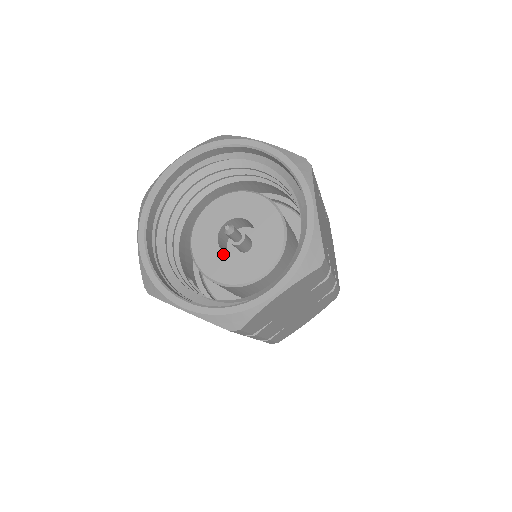
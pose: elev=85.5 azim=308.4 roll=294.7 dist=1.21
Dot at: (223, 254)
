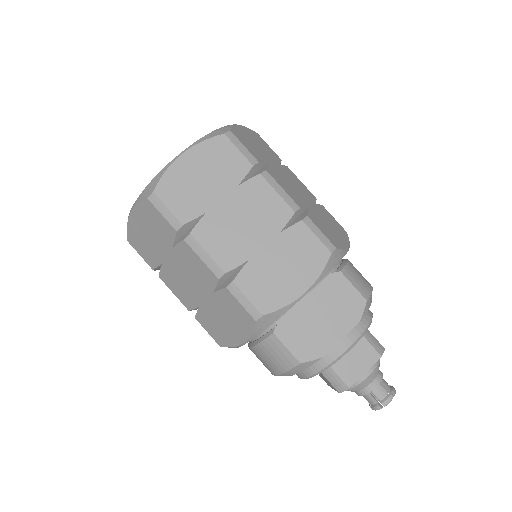
Dot at: occluded
